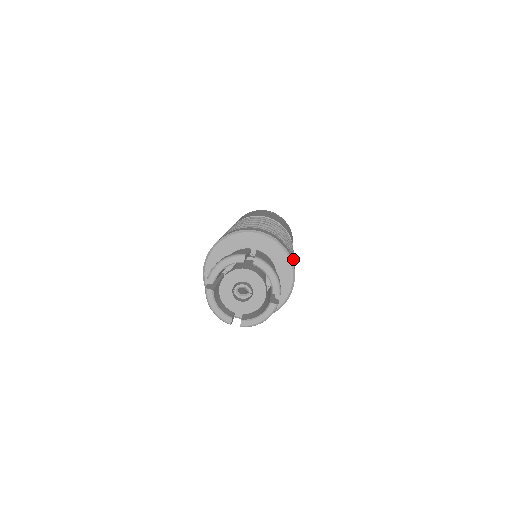
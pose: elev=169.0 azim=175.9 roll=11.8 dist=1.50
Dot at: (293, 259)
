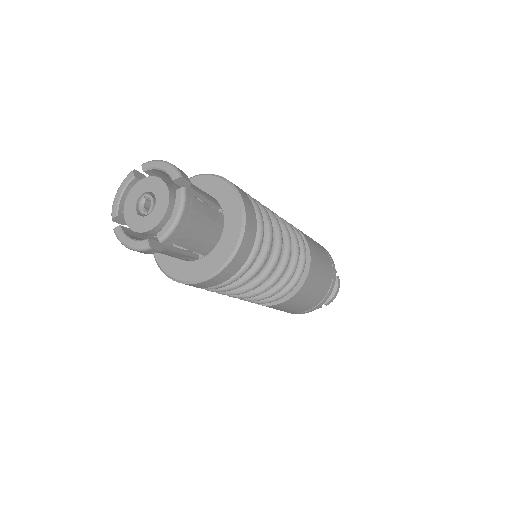
Dot at: (254, 274)
